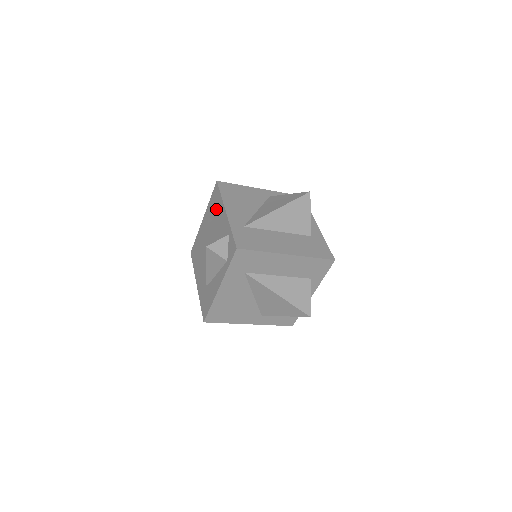
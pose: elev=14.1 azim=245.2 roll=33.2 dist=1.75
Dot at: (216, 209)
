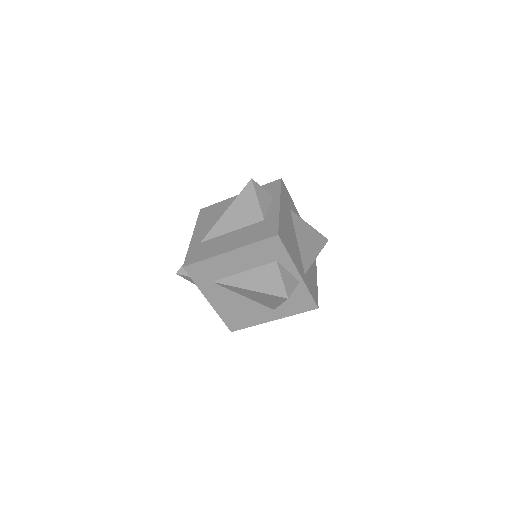
Dot at: occluded
